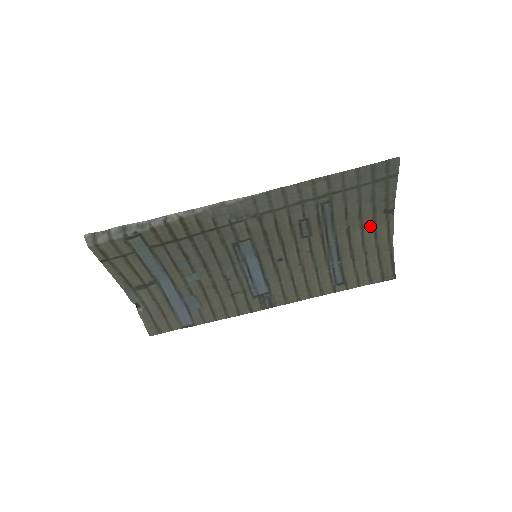
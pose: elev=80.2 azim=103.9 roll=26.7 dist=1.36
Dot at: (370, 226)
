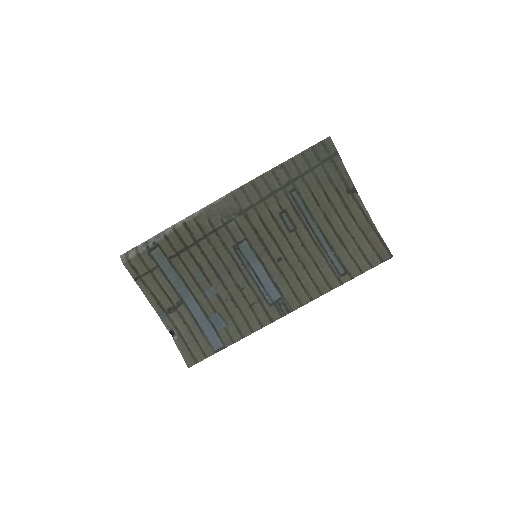
Dot at: (343, 210)
